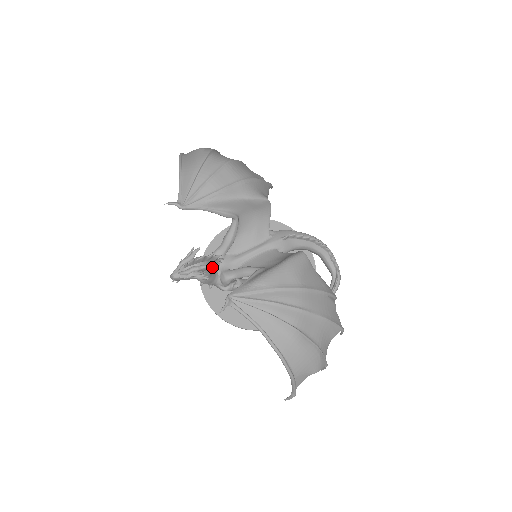
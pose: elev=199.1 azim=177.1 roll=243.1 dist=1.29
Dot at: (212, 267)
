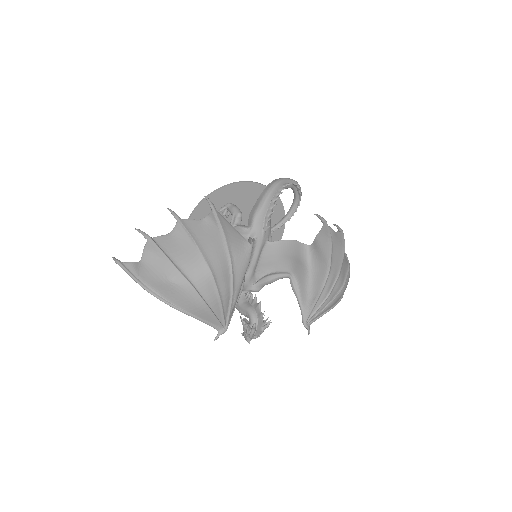
Dot at: occluded
